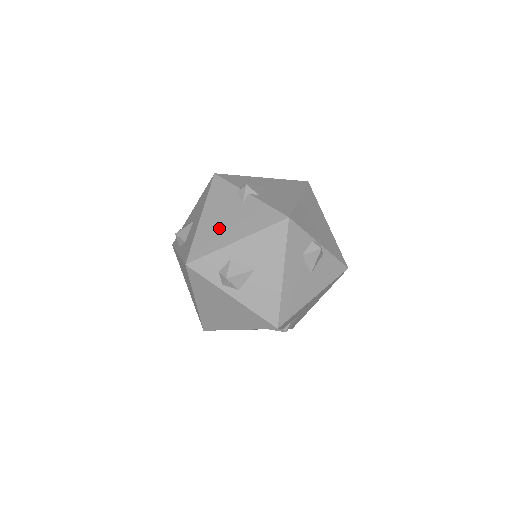
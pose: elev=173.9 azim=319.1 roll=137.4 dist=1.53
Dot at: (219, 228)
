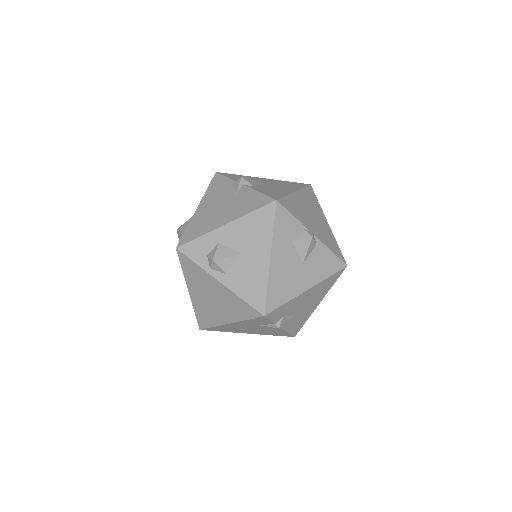
Dot at: (211, 215)
